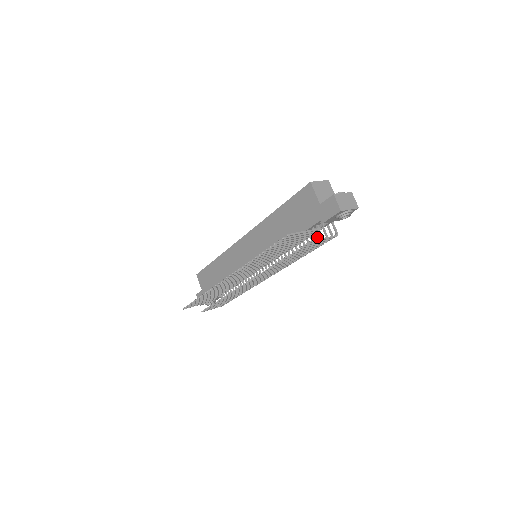
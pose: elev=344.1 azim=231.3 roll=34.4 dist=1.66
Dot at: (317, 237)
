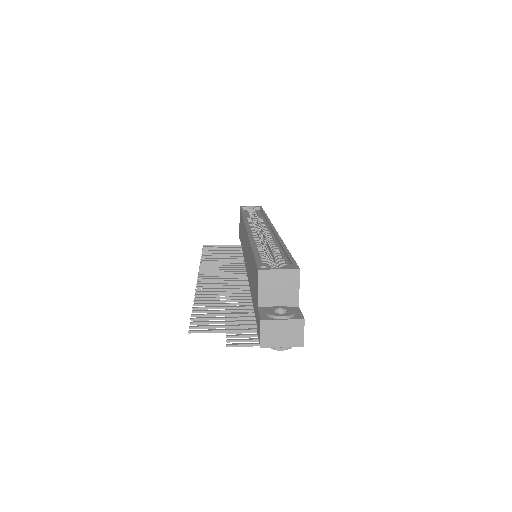
Dot at: occluded
